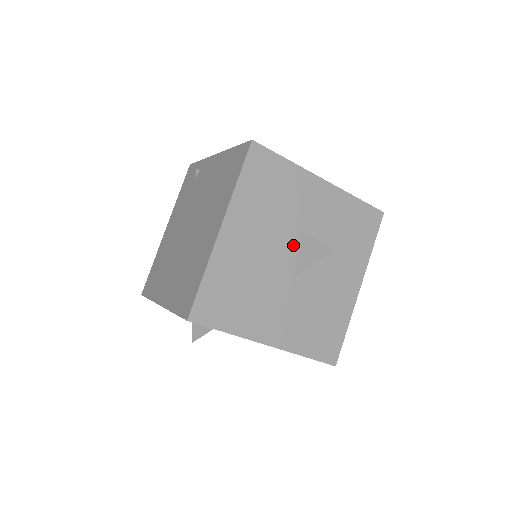
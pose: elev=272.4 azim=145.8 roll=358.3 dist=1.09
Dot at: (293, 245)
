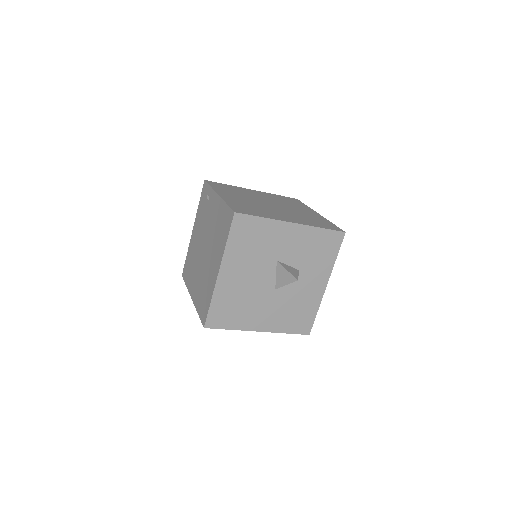
Dot at: (272, 271)
